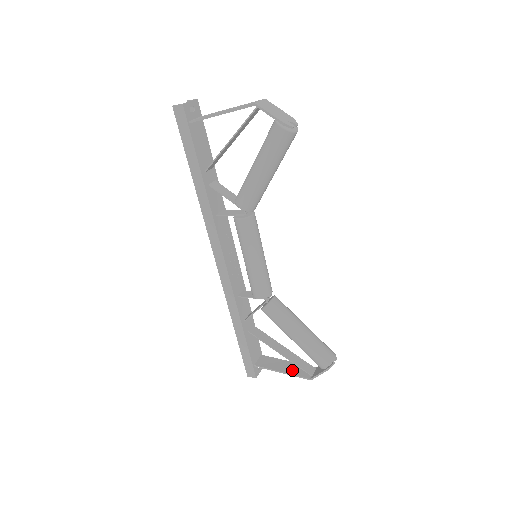
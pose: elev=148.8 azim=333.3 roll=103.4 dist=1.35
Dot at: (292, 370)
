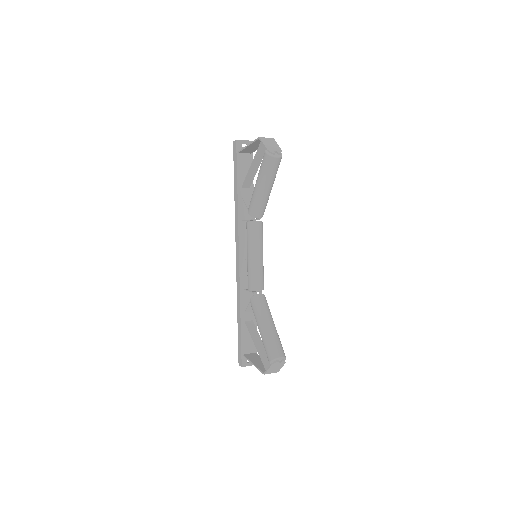
Dot at: (260, 365)
